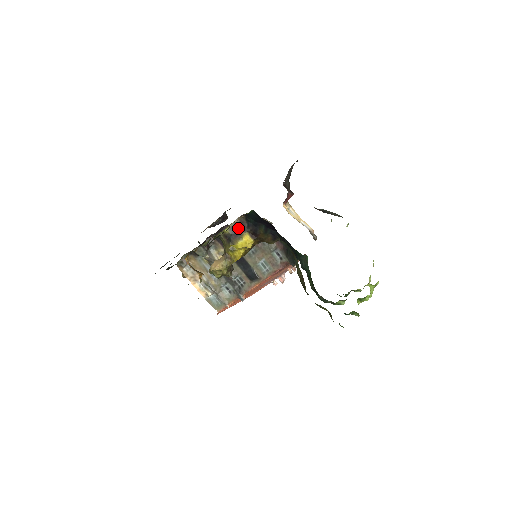
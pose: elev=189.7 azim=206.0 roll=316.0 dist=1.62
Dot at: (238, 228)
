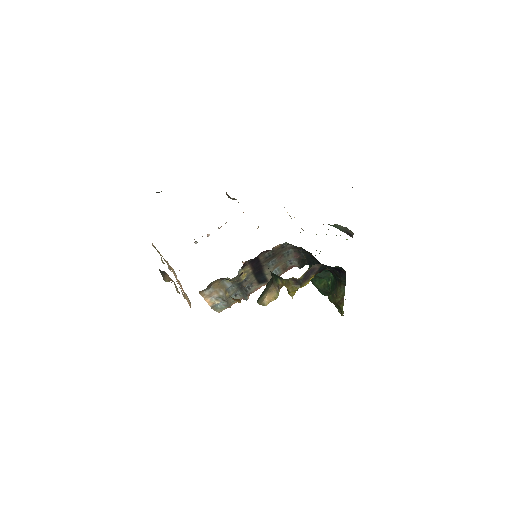
Dot at: (309, 273)
